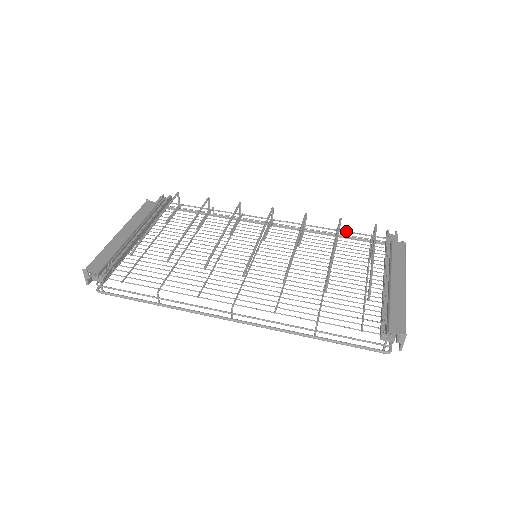
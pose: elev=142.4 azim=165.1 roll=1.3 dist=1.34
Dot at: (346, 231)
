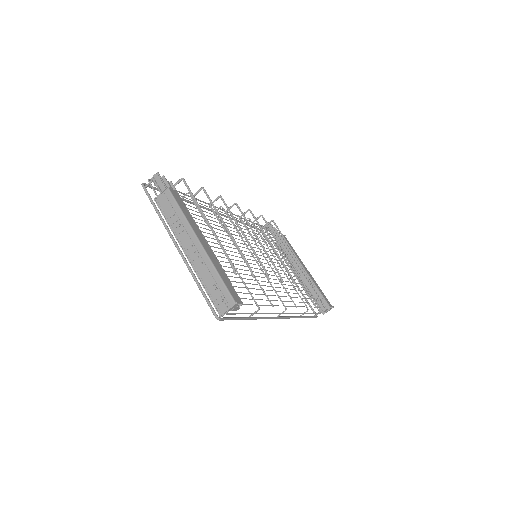
Dot at: (249, 220)
